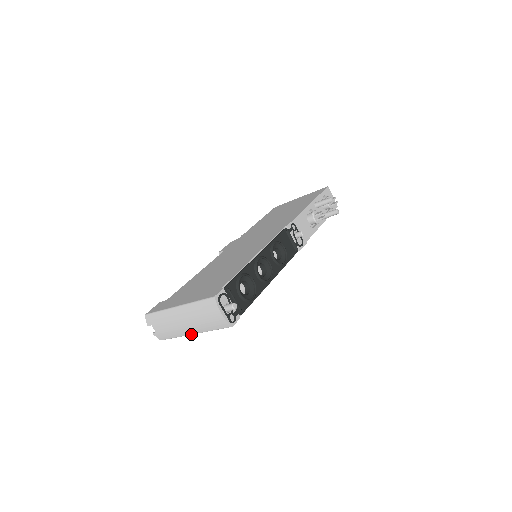
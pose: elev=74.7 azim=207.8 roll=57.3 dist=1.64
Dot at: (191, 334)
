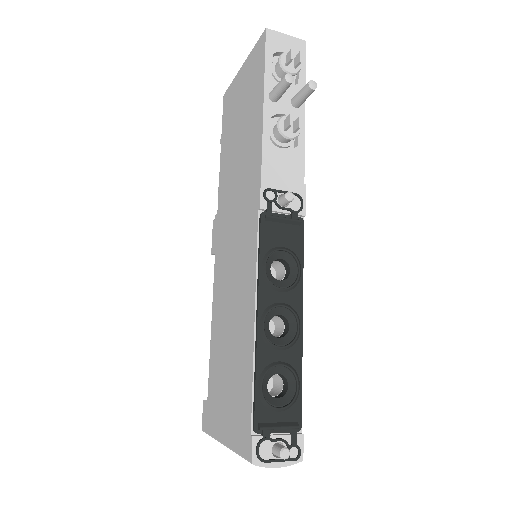
Dot at: occluded
